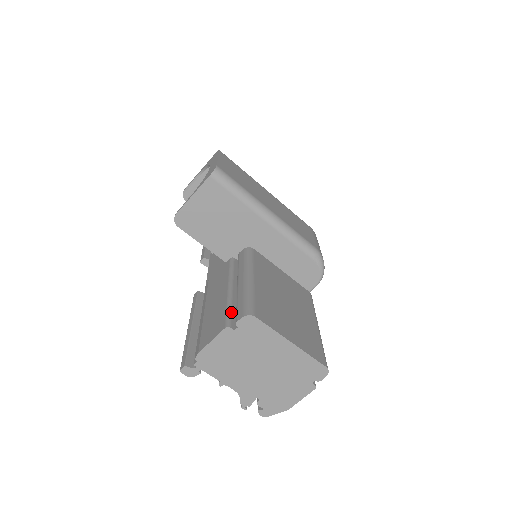
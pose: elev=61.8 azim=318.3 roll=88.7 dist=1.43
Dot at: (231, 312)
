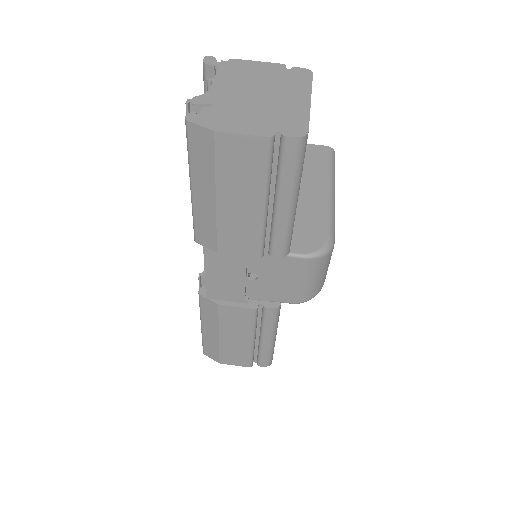
Dot at: occluded
